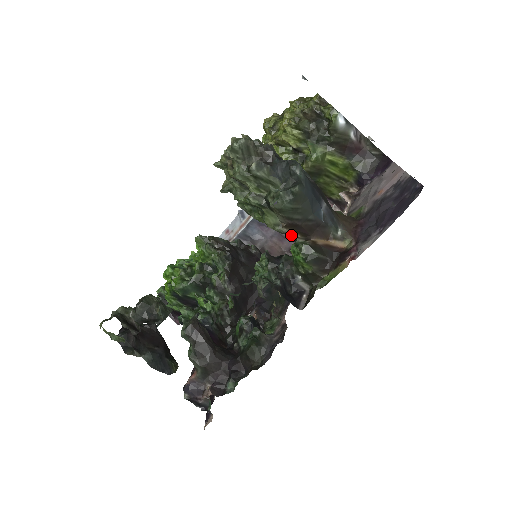
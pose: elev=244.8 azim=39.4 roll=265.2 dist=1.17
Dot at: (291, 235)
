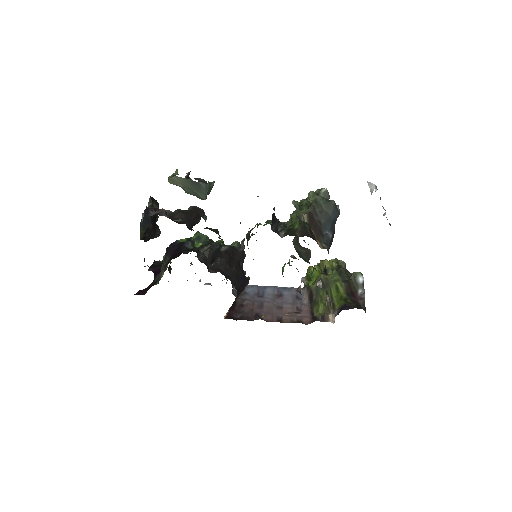
Dot at: occluded
